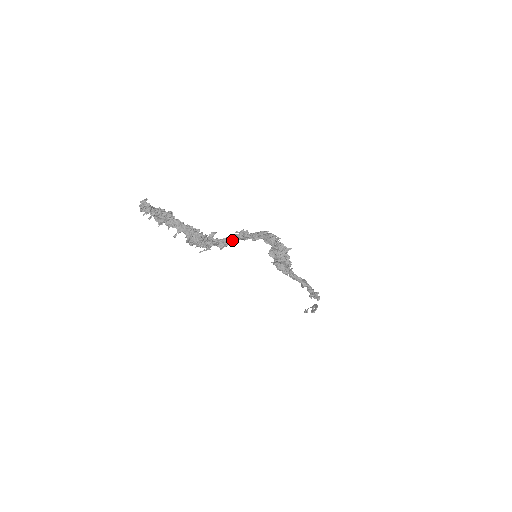
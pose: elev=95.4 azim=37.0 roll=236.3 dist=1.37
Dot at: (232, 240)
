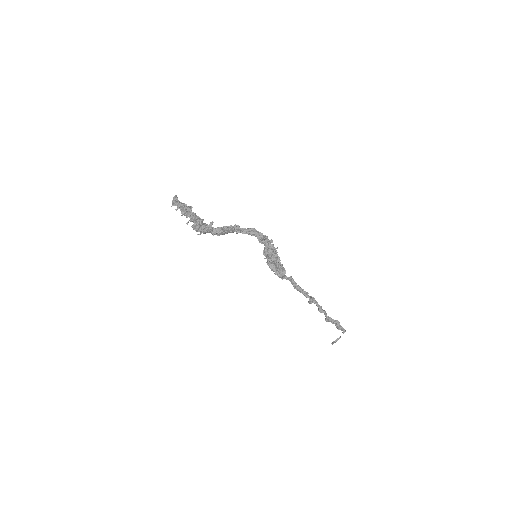
Dot at: (224, 230)
